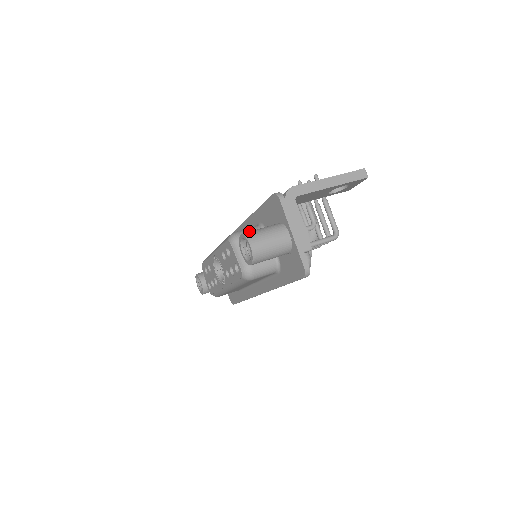
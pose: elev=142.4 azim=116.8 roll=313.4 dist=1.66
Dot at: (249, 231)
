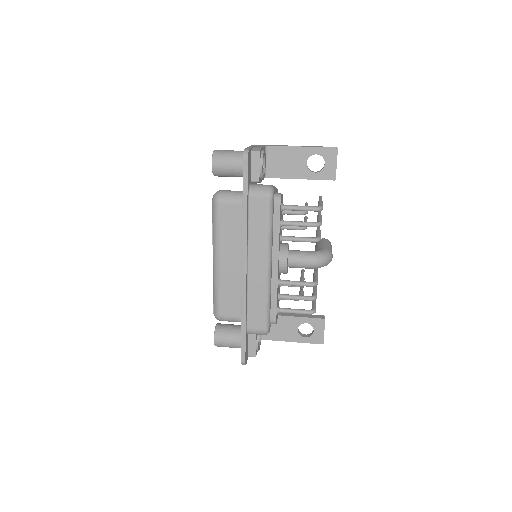
Dot at: occluded
